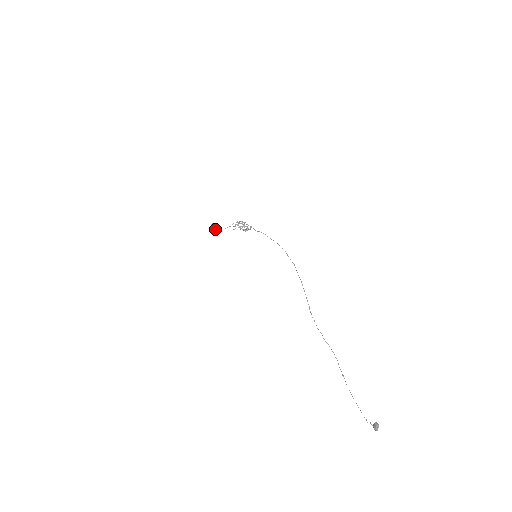
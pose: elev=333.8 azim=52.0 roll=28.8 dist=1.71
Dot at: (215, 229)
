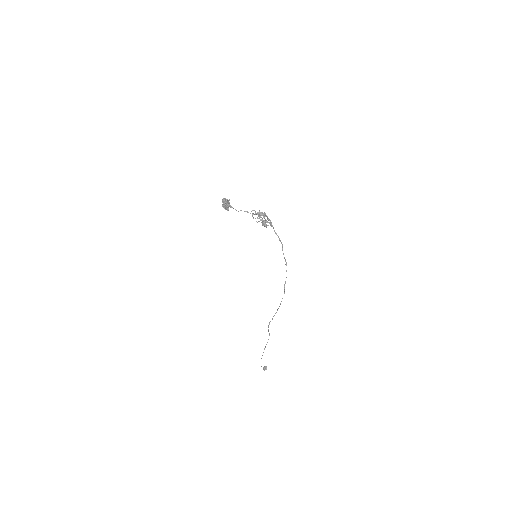
Dot at: (225, 209)
